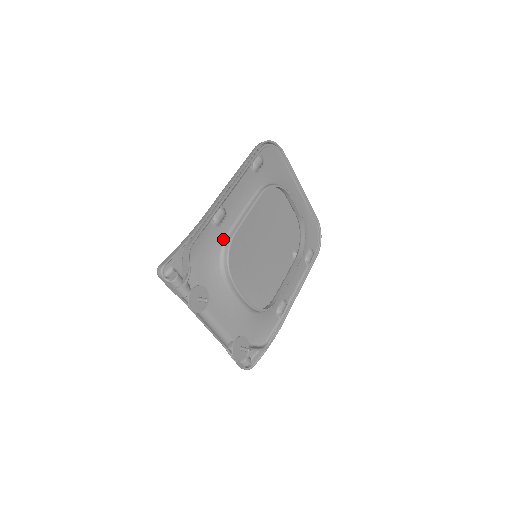
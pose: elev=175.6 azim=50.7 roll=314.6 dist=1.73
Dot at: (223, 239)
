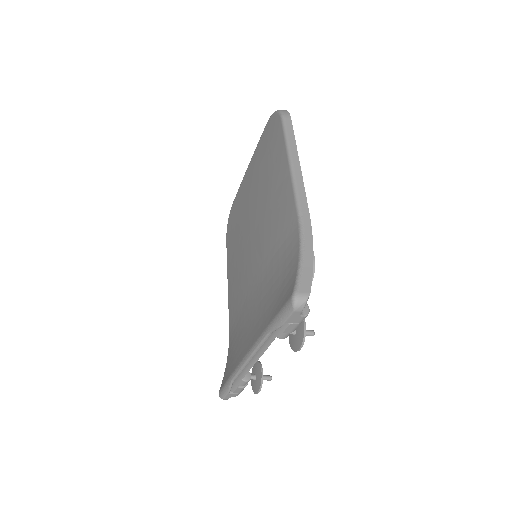
Dot at: occluded
